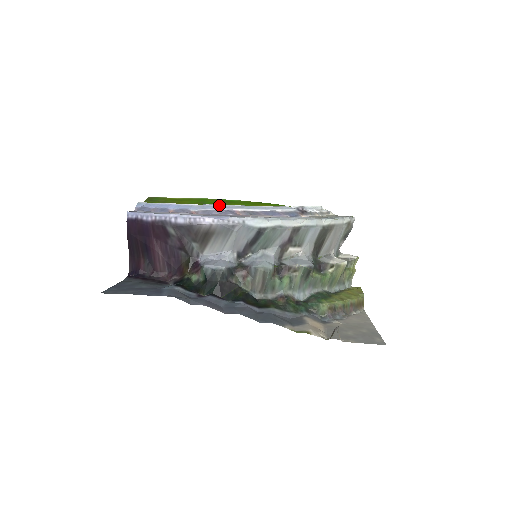
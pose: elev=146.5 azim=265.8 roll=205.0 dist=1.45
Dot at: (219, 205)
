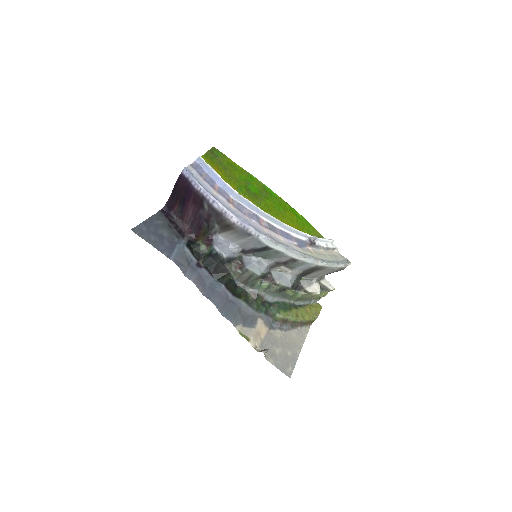
Dot at: (253, 205)
